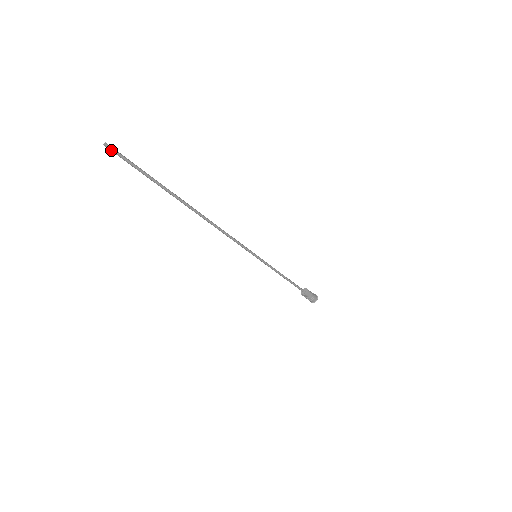
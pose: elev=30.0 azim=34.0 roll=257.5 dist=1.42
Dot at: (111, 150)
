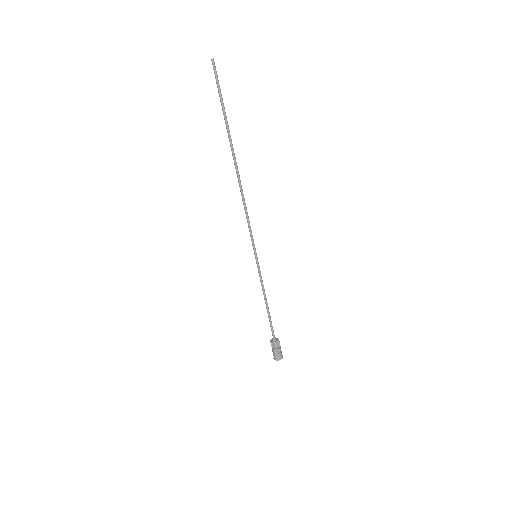
Dot at: (213, 66)
